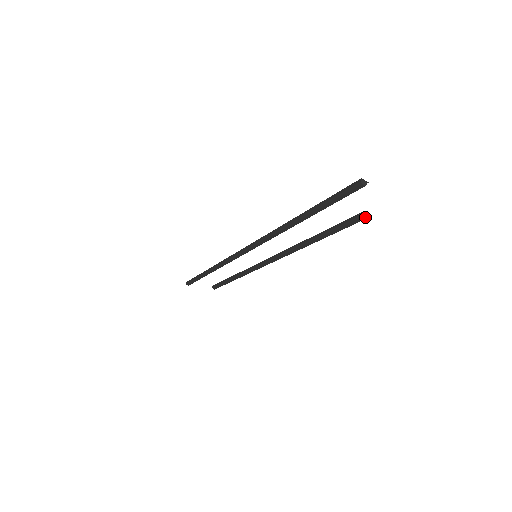
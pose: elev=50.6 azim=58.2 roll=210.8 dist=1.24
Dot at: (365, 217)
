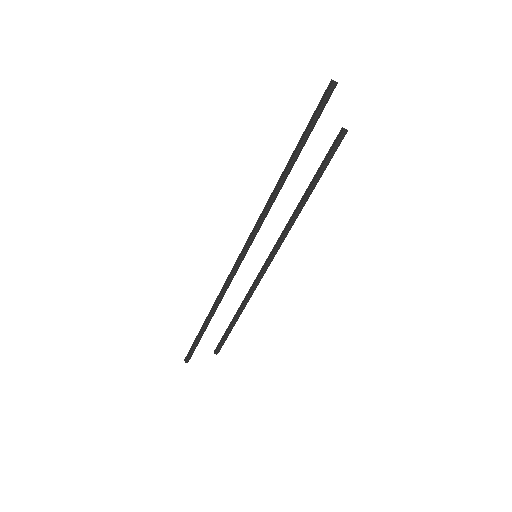
Dot at: (345, 130)
